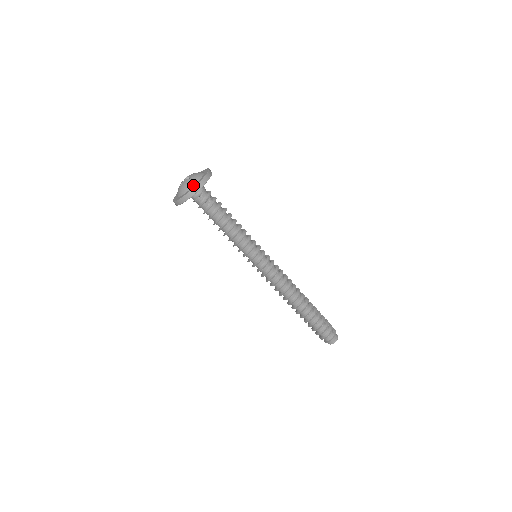
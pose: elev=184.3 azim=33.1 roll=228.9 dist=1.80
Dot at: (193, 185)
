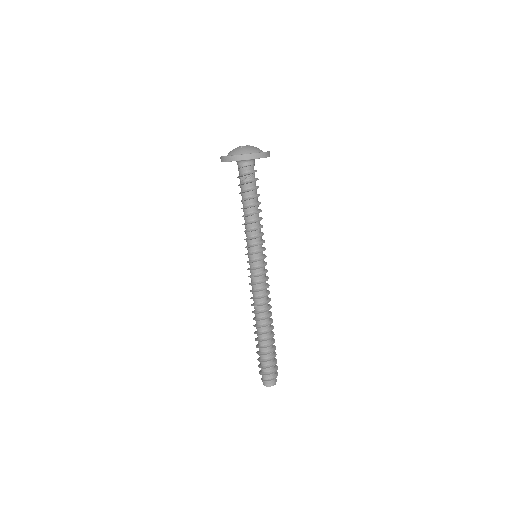
Dot at: (234, 154)
